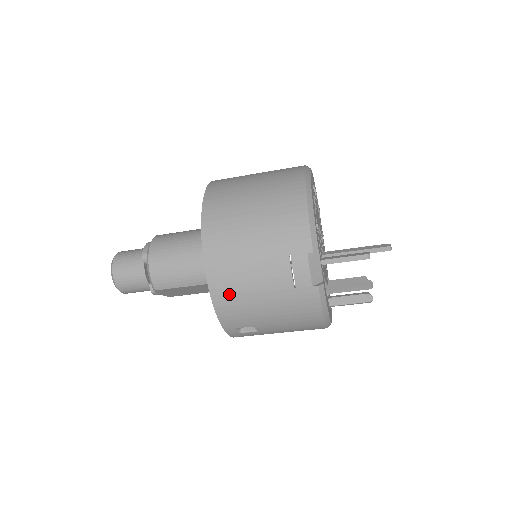
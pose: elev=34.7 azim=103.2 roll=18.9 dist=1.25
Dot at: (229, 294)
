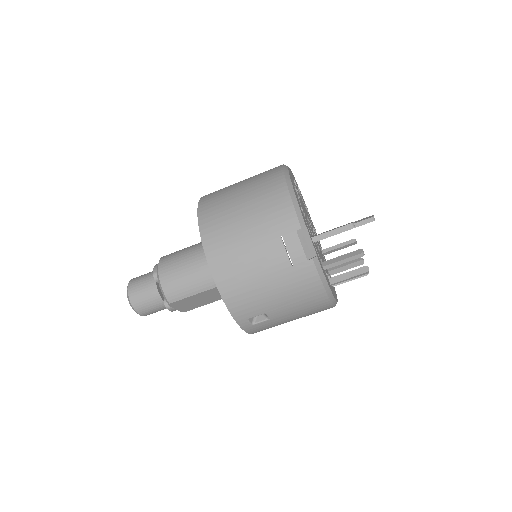
Dot at: (234, 284)
